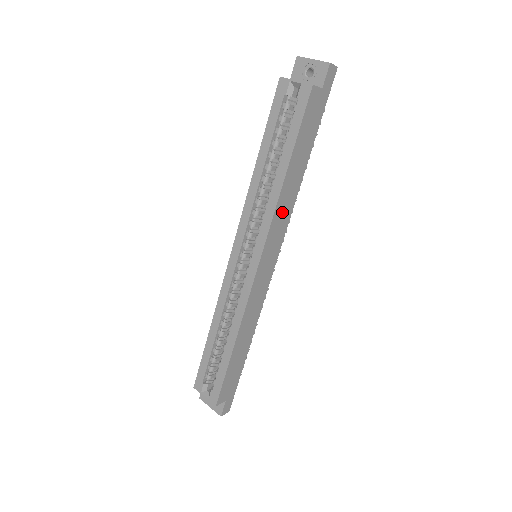
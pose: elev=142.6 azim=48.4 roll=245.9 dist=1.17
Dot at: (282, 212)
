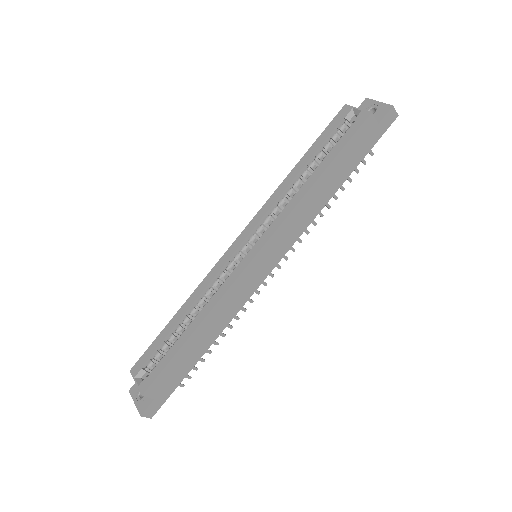
Dot at: (299, 218)
